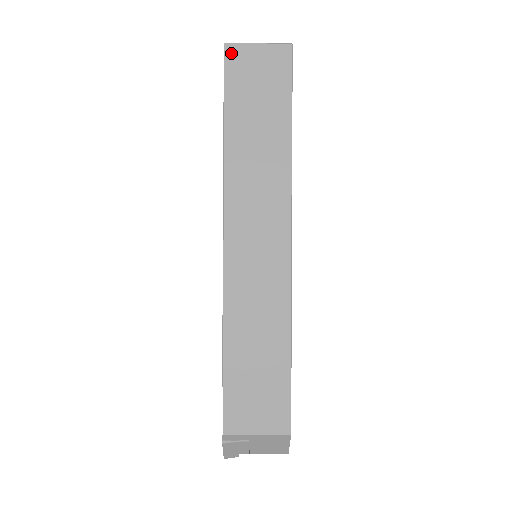
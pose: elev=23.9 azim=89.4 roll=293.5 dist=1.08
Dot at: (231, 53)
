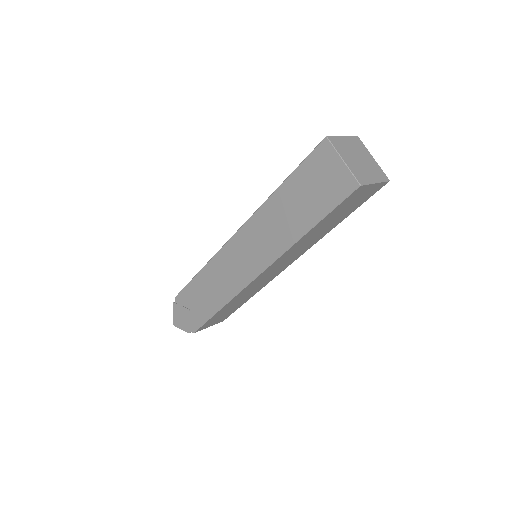
Dot at: (357, 191)
